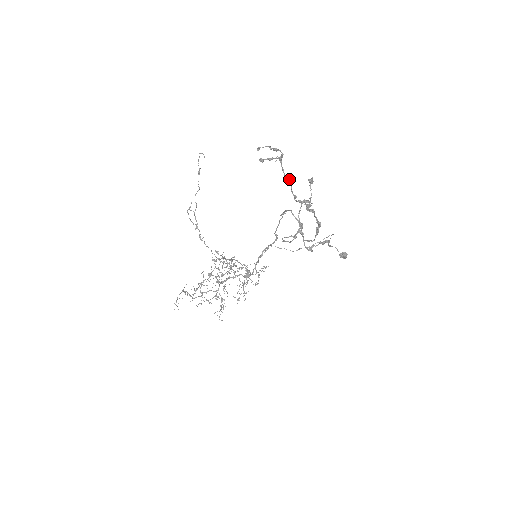
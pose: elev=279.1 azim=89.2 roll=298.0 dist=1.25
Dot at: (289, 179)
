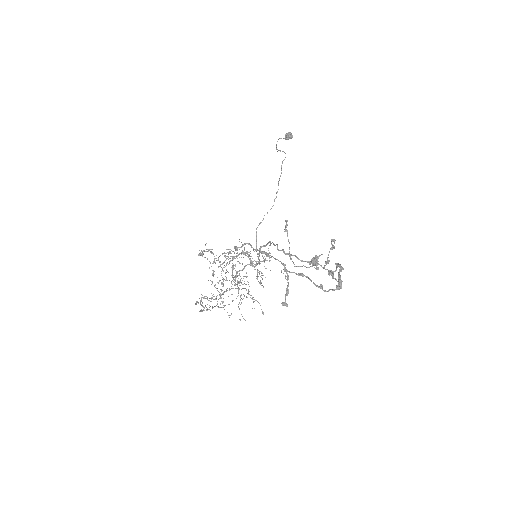
Dot at: (303, 275)
